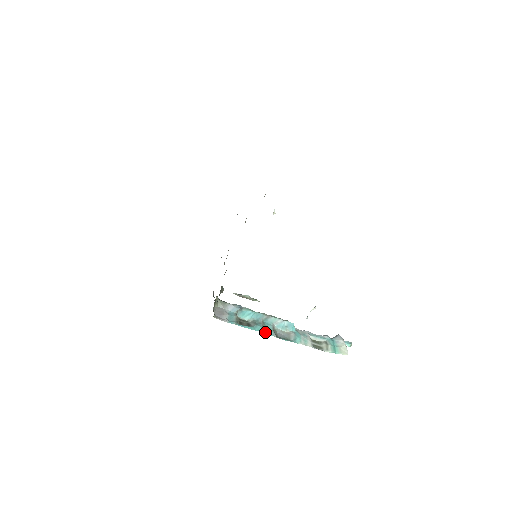
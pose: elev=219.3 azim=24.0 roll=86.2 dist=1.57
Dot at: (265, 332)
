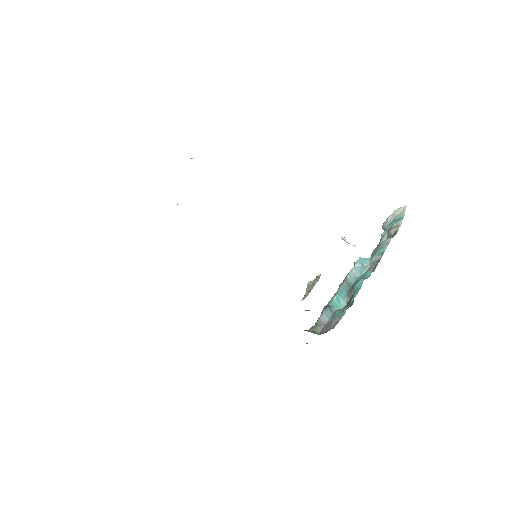
Dot at: occluded
